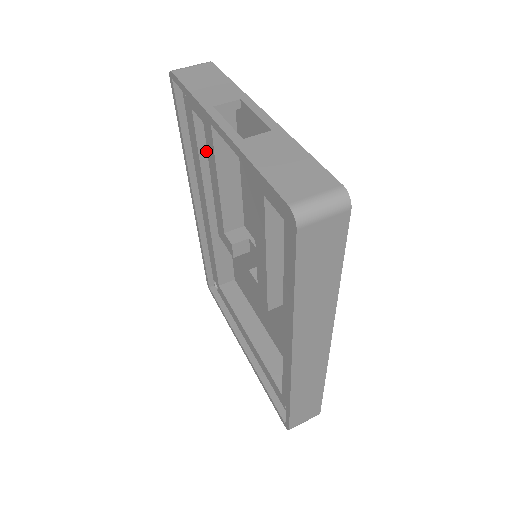
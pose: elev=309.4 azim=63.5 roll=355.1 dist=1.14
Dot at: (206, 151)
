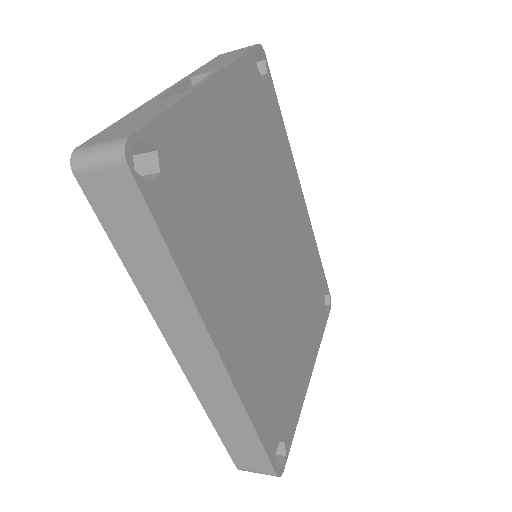
Dot at: occluded
